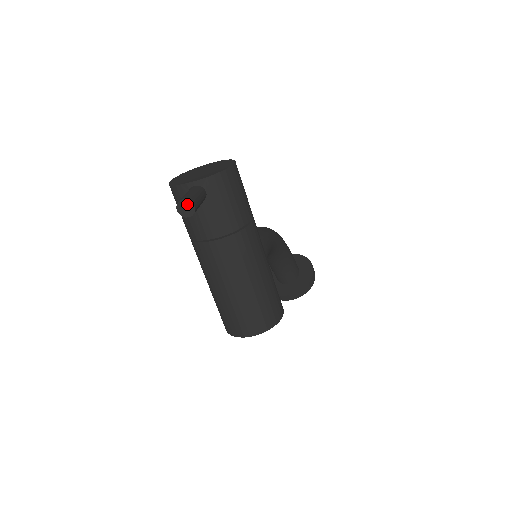
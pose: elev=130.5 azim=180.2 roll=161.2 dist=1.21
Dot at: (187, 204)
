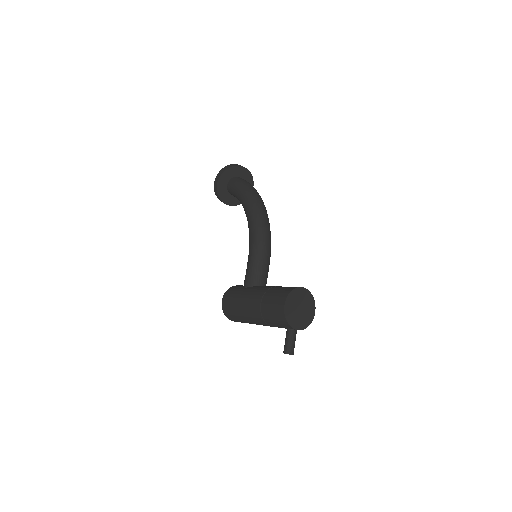
Dot at: occluded
